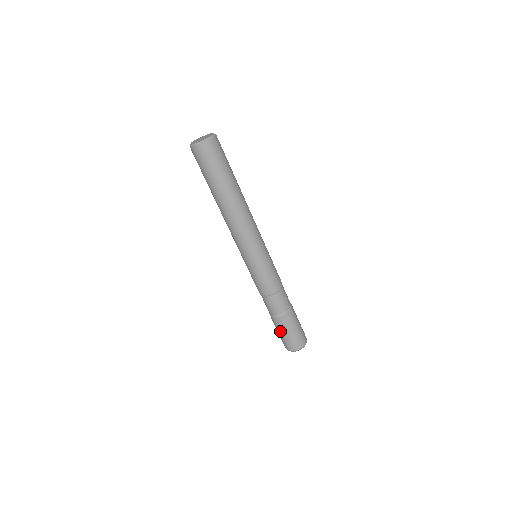
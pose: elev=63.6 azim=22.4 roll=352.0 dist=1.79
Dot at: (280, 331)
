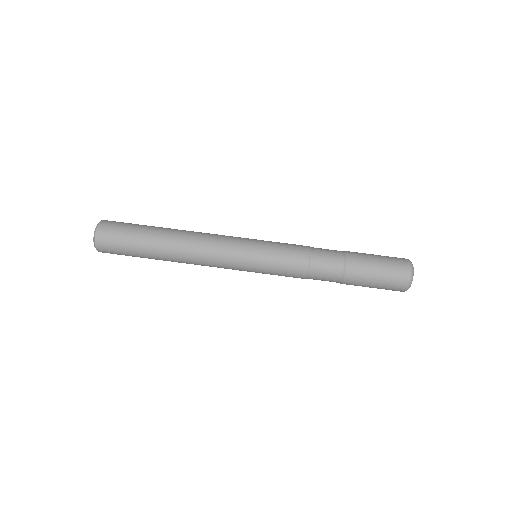
Dot at: (372, 274)
